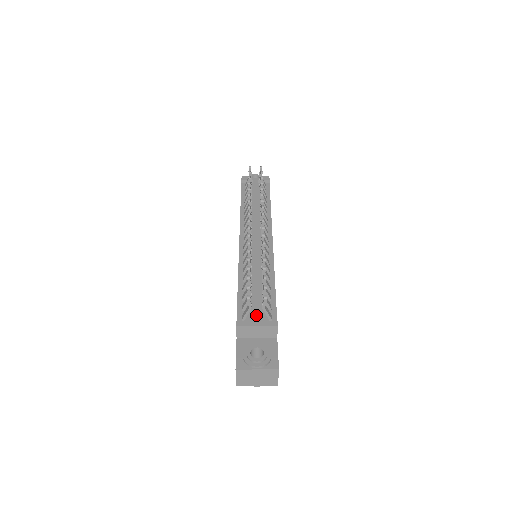
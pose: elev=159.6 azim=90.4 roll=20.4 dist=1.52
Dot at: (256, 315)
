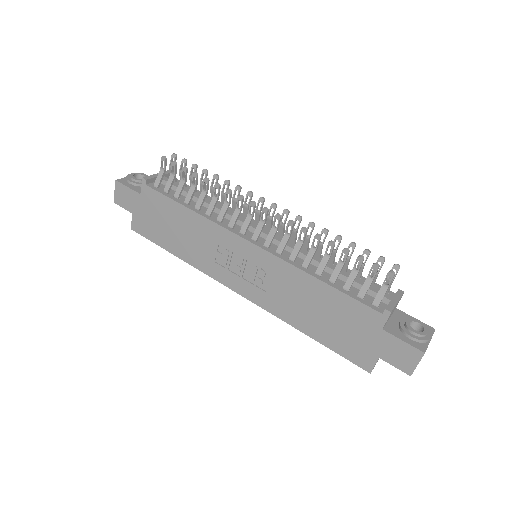
Dot at: occluded
